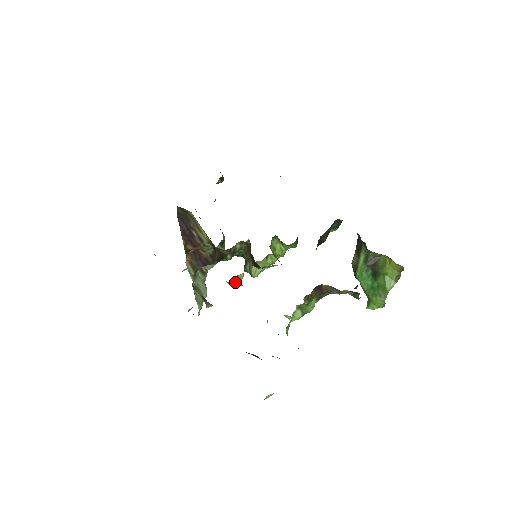
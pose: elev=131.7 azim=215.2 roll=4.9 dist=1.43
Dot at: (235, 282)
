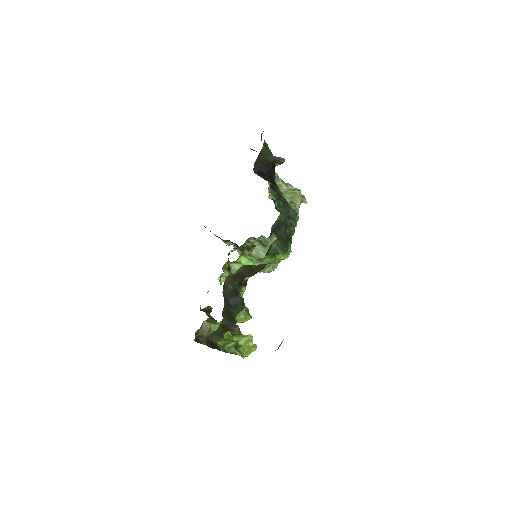
Dot at: (223, 279)
